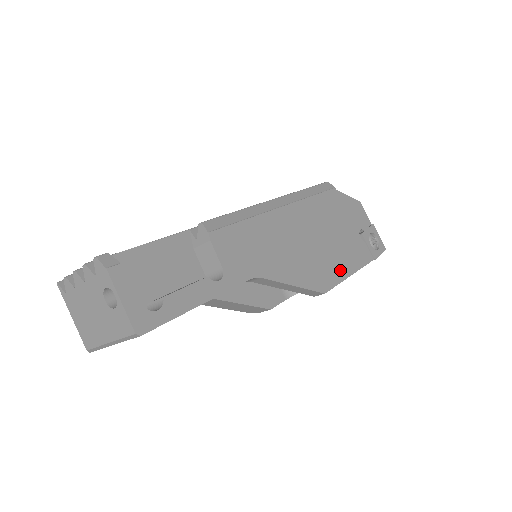
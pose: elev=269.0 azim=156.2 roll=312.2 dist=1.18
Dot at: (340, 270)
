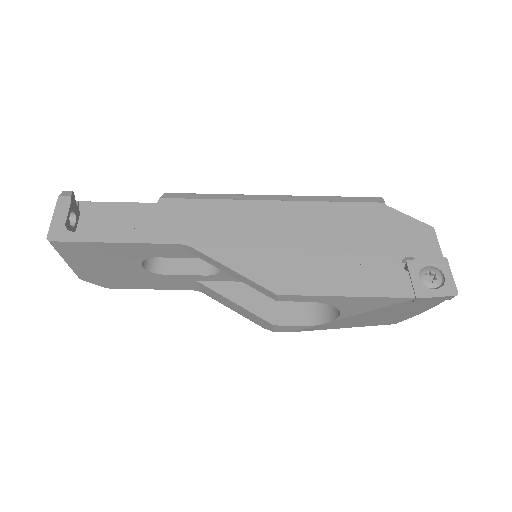
Dot at: (326, 283)
